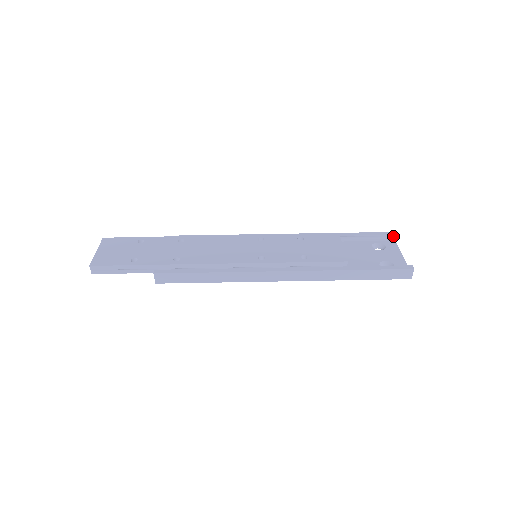
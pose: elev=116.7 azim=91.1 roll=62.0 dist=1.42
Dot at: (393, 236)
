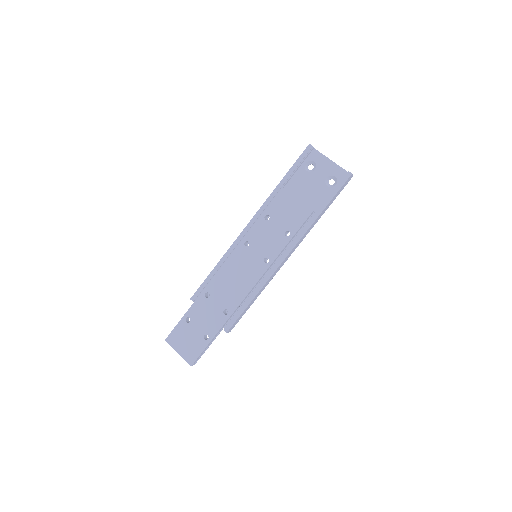
Dot at: (311, 148)
